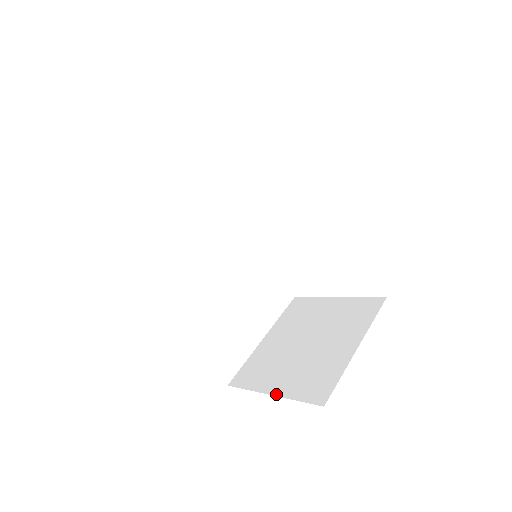
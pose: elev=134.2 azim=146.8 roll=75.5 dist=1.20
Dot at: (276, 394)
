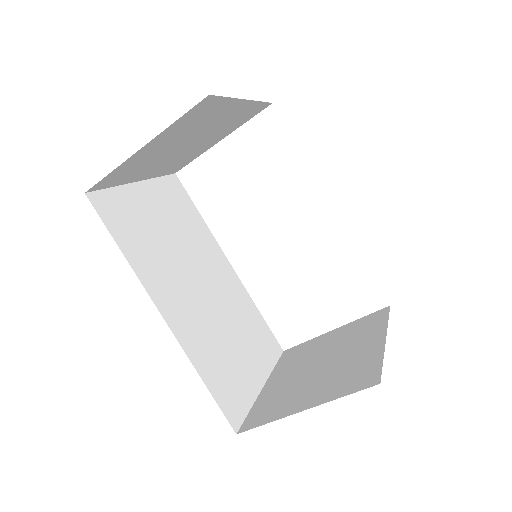
Dot at: (310, 406)
